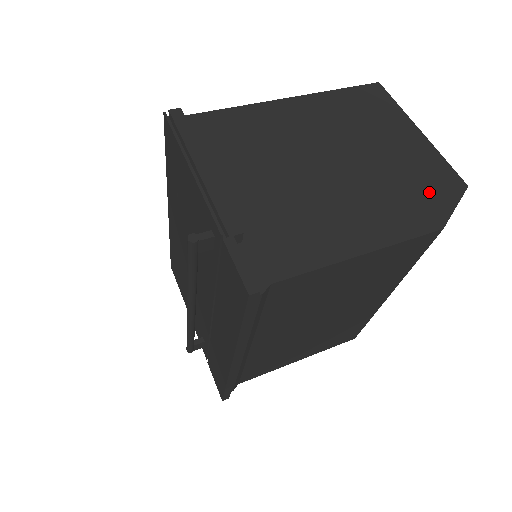
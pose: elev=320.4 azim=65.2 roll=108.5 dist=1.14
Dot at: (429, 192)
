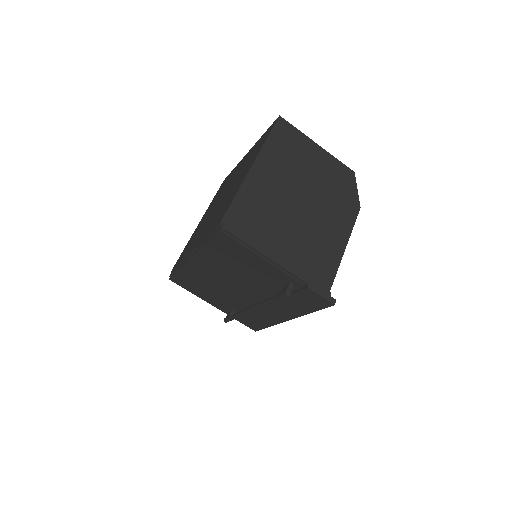
Dot at: (345, 189)
